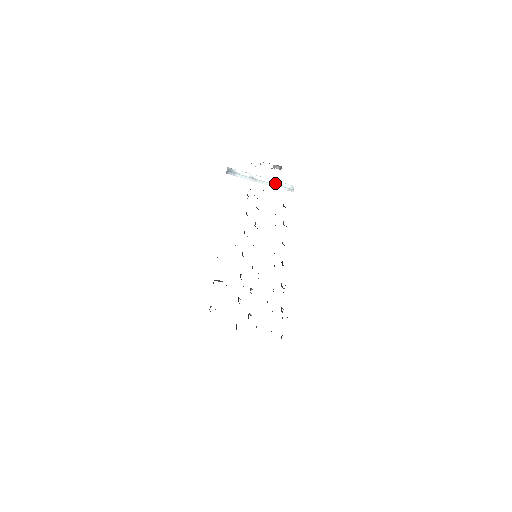
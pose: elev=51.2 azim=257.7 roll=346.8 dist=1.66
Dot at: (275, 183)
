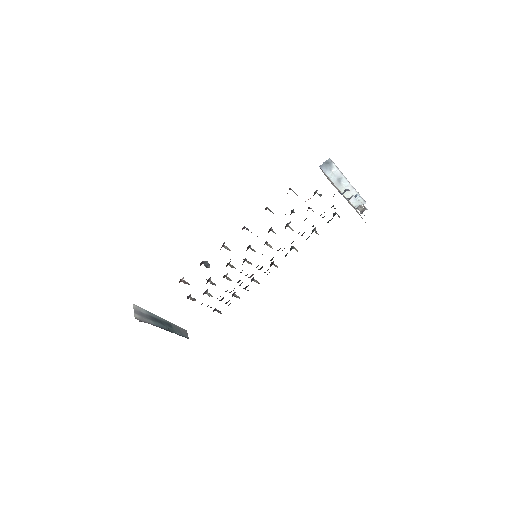
Dot at: (353, 194)
